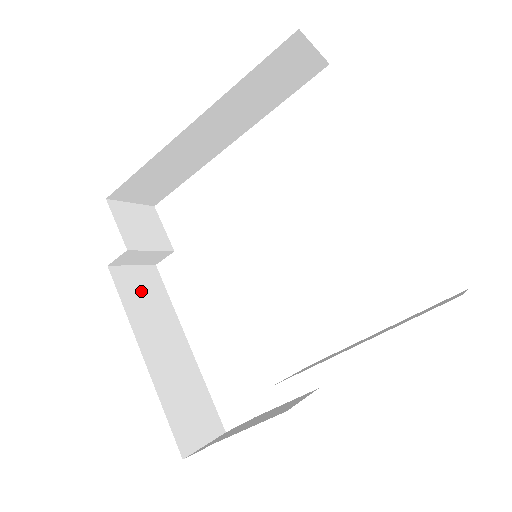
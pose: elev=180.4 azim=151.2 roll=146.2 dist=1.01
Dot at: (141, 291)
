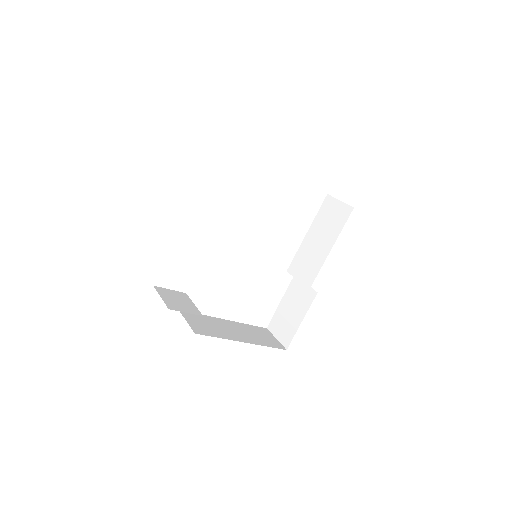
Dot at: (203, 325)
